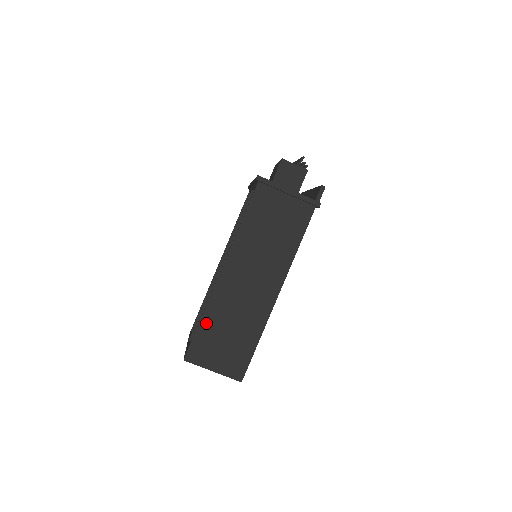
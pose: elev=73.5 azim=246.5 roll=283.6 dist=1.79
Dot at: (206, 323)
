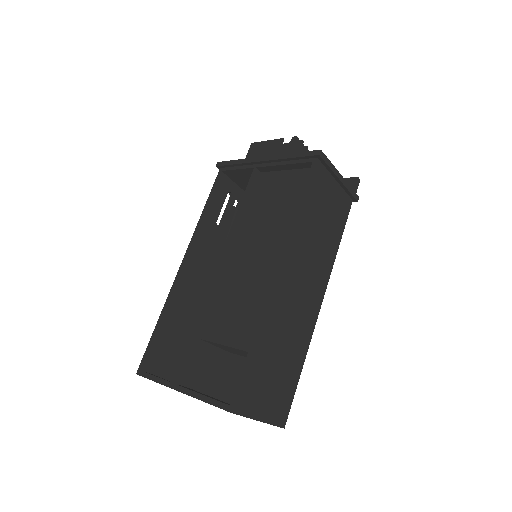
Dot at: (259, 350)
